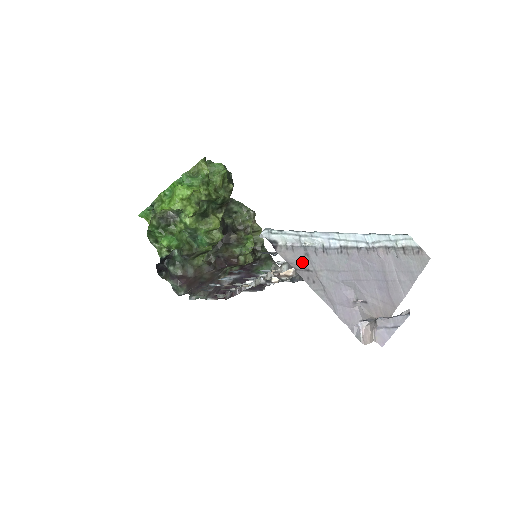
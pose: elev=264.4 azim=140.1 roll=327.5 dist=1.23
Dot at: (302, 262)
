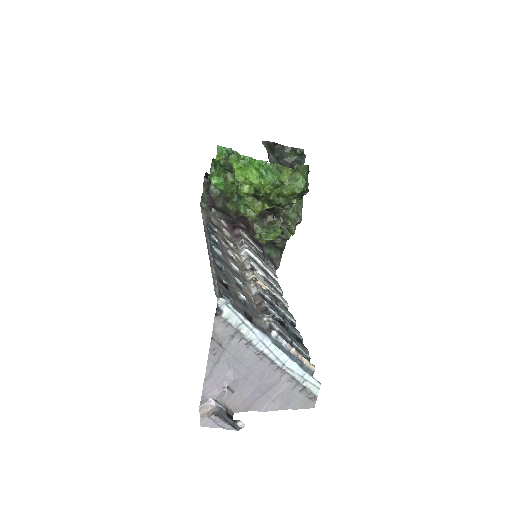
Dot at: (223, 338)
